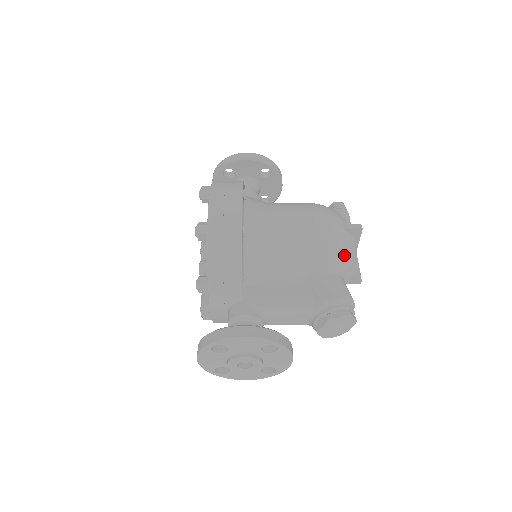
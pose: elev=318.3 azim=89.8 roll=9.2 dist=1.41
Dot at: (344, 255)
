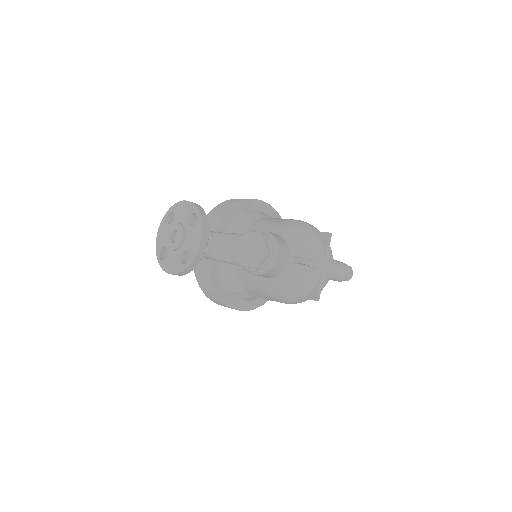
Dot at: (300, 235)
